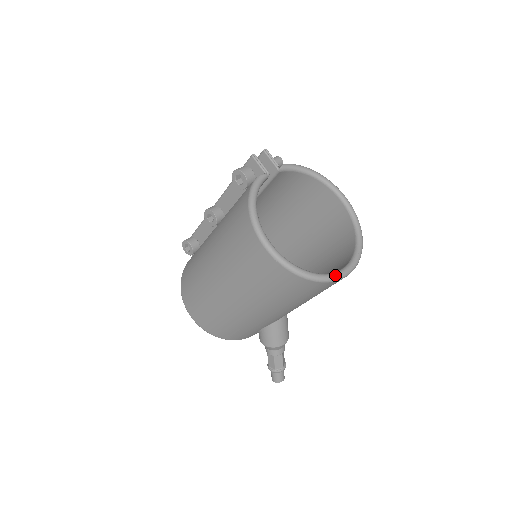
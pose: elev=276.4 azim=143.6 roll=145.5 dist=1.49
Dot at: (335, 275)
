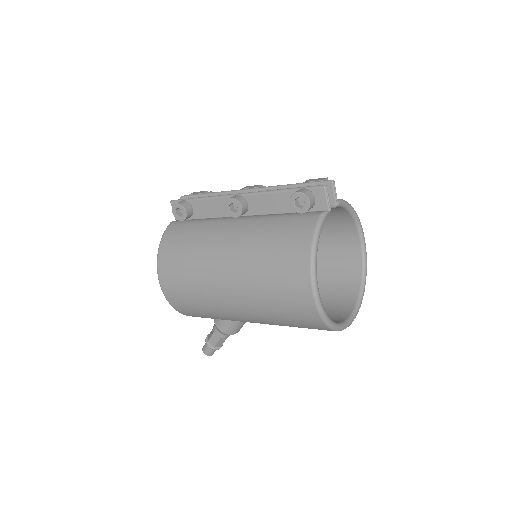
Dot at: (346, 325)
